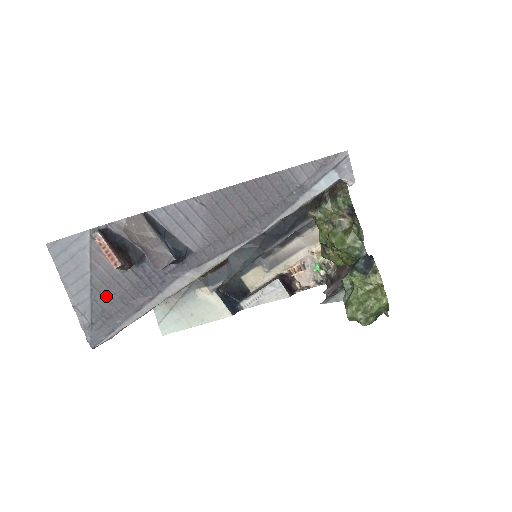
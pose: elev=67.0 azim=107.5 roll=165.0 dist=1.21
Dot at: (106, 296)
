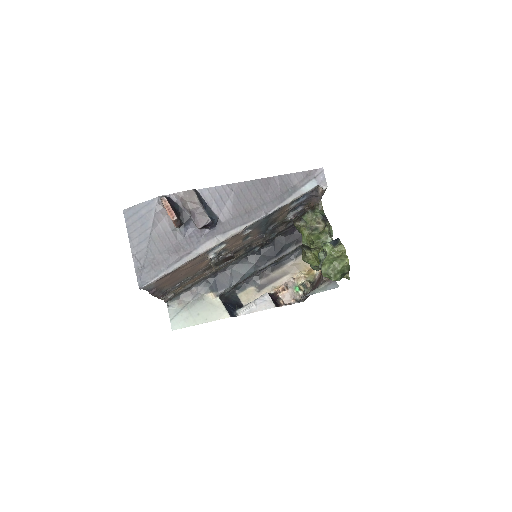
Dot at: (158, 247)
